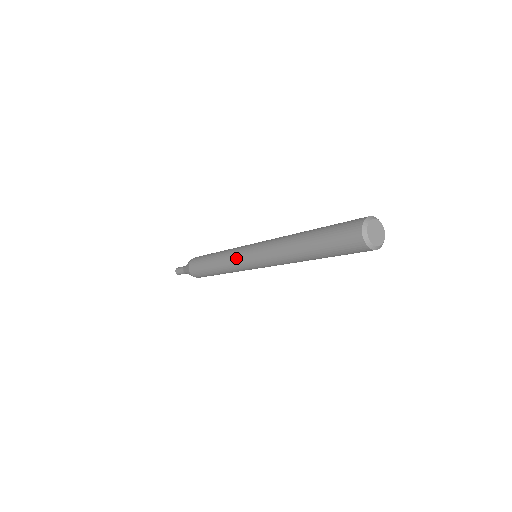
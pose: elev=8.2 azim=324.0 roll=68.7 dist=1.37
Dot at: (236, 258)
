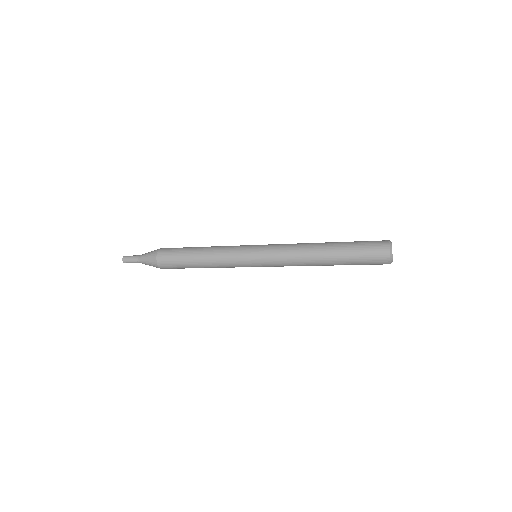
Dot at: (239, 255)
